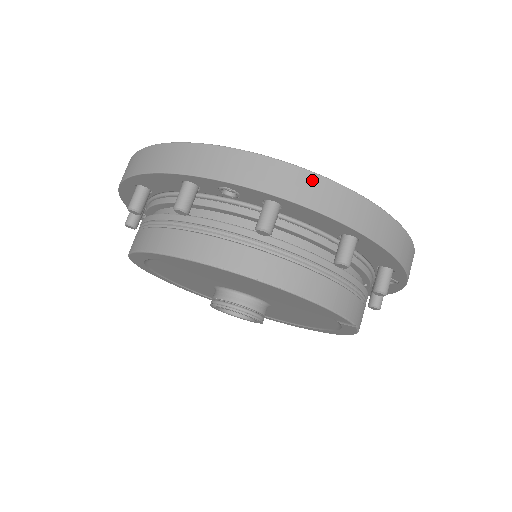
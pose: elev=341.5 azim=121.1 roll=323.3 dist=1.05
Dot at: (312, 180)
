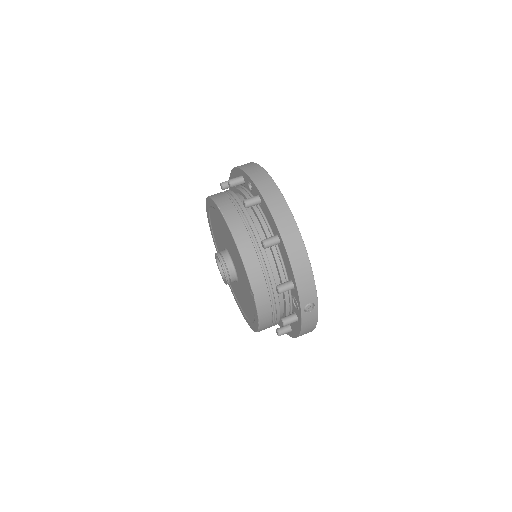
Dot at: (279, 197)
